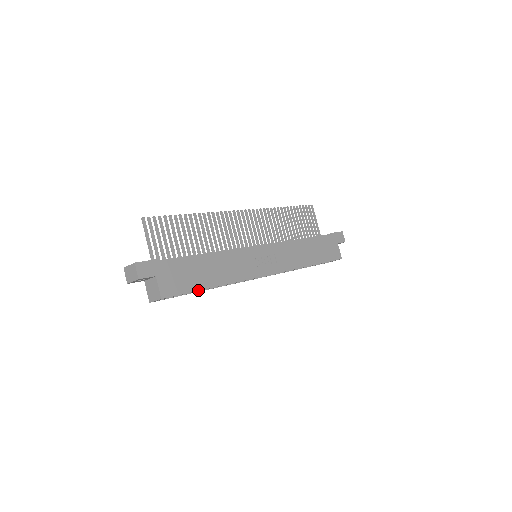
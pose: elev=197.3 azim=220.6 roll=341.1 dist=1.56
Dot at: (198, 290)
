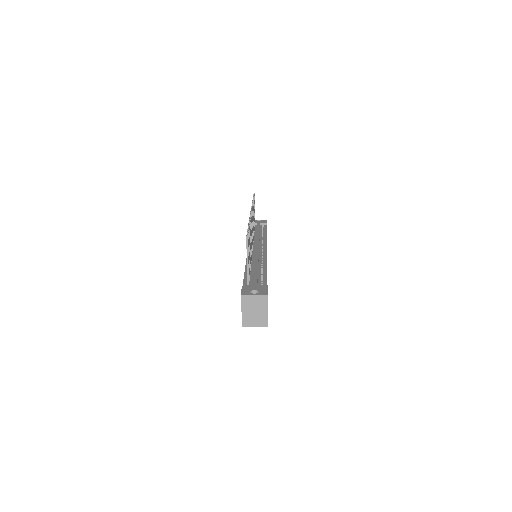
Dot at: occluded
